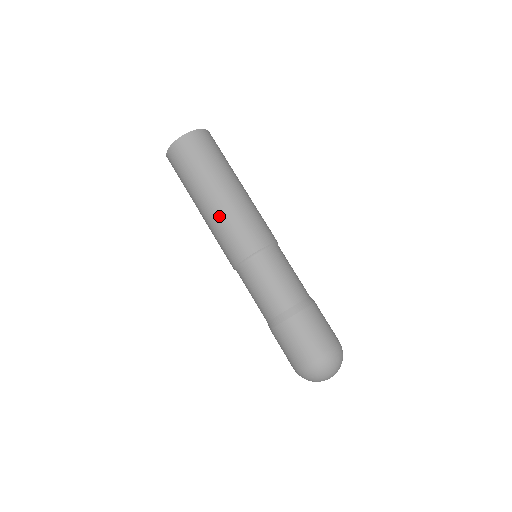
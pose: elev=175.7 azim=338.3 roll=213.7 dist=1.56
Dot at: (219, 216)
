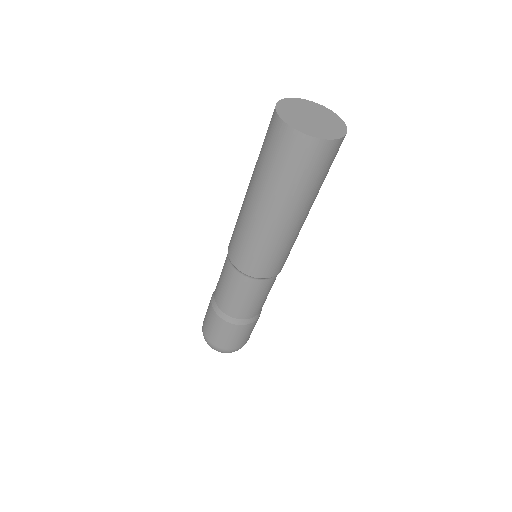
Dot at: (249, 224)
